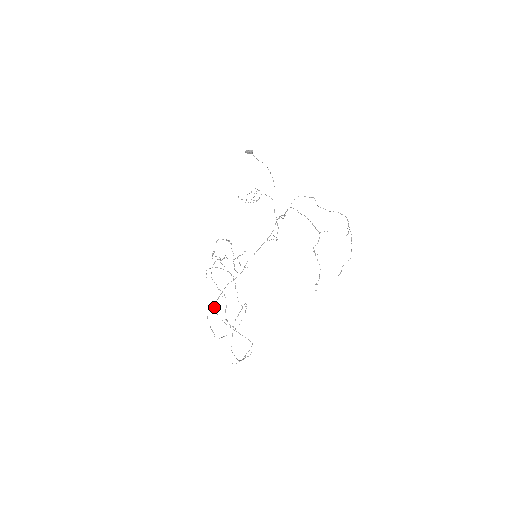
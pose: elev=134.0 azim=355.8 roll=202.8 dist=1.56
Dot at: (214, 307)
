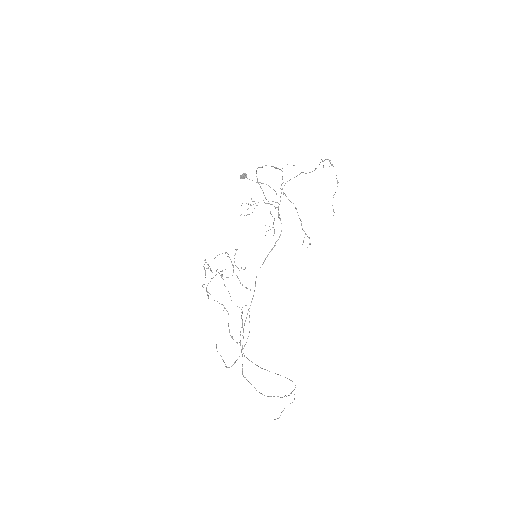
Dot at: occluded
